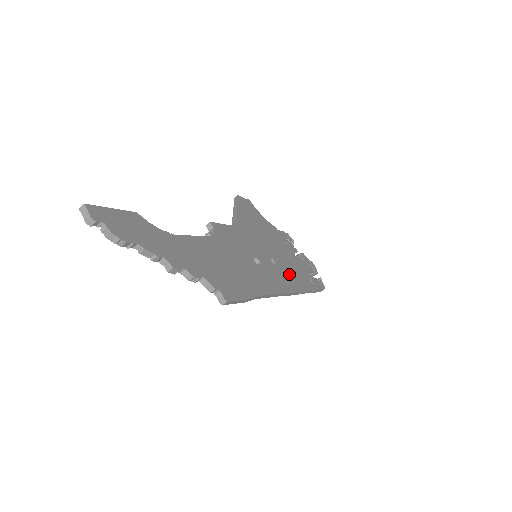
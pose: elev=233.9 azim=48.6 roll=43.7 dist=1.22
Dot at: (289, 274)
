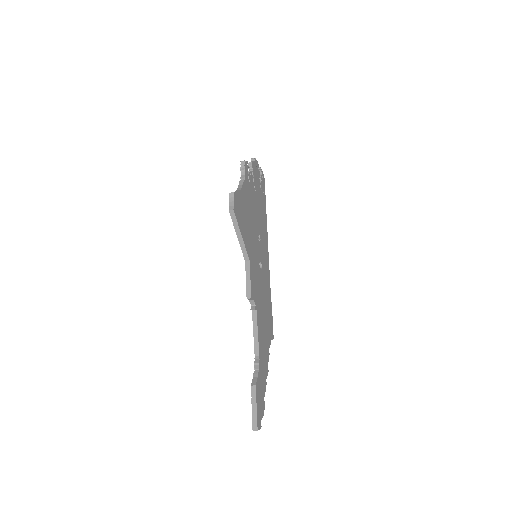
Dot at: (262, 226)
